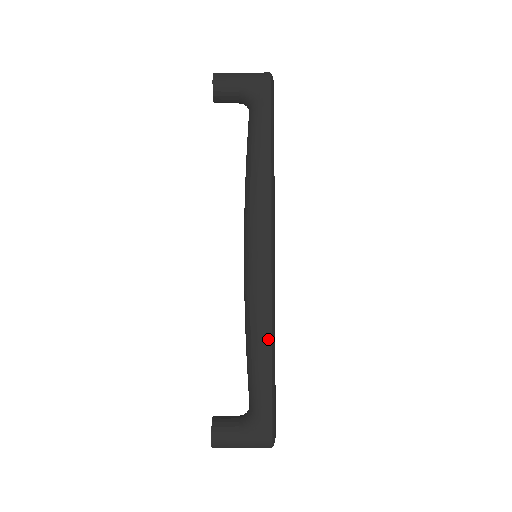
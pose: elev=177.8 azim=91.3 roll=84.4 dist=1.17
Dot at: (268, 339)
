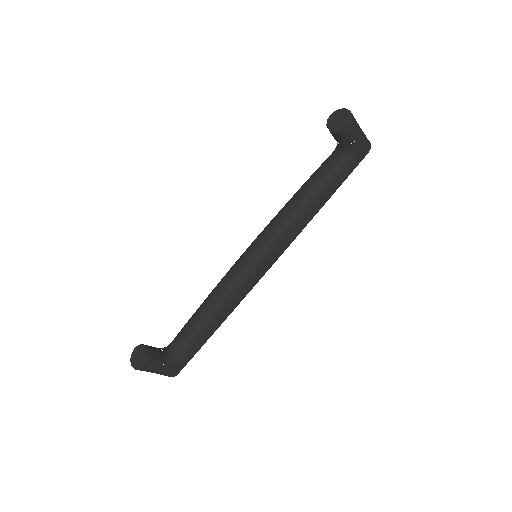
Dot at: (225, 318)
